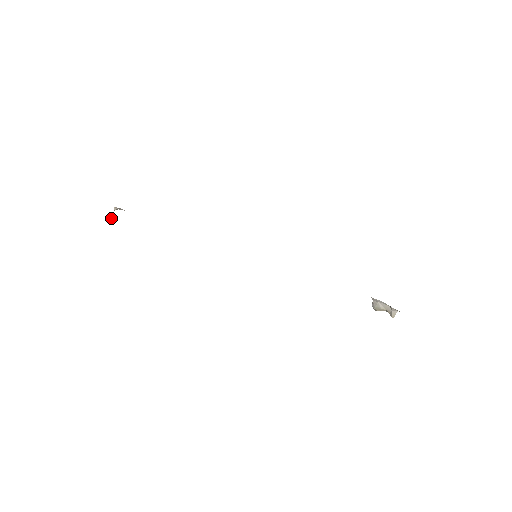
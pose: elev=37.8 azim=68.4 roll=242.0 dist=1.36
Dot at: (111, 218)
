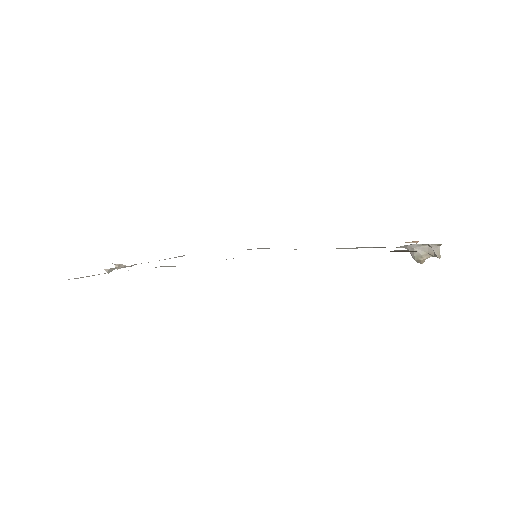
Dot at: (105, 270)
